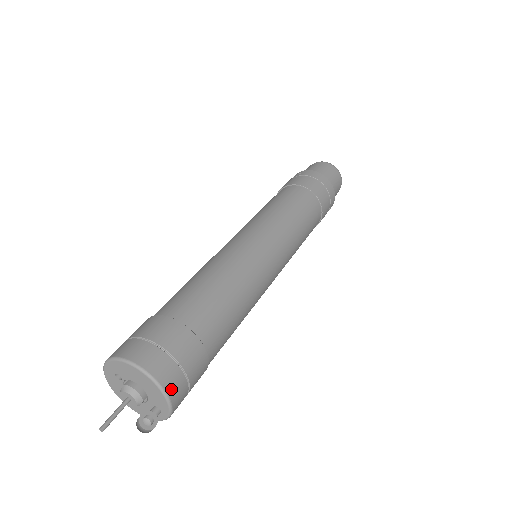
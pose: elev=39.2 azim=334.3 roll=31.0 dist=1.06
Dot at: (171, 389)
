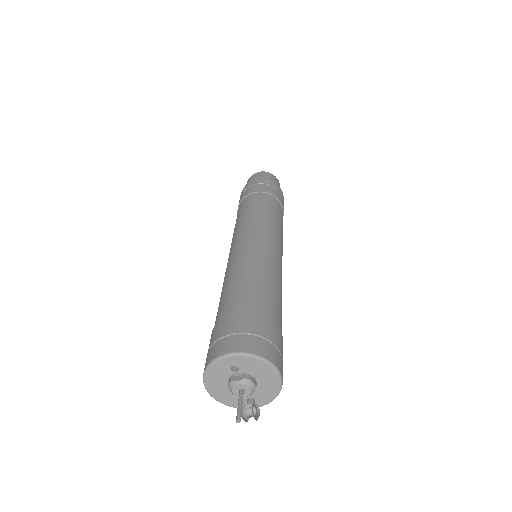
Dot at: occluded
